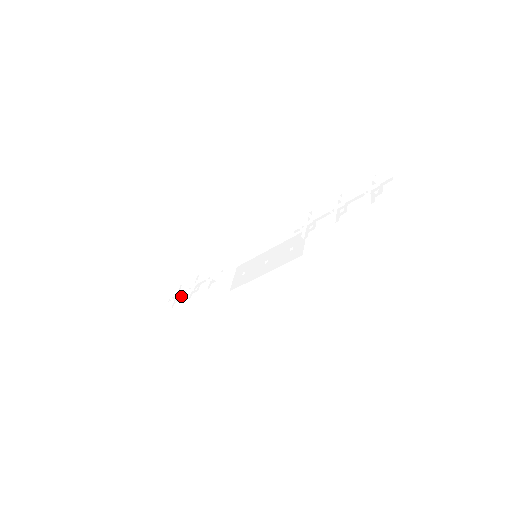
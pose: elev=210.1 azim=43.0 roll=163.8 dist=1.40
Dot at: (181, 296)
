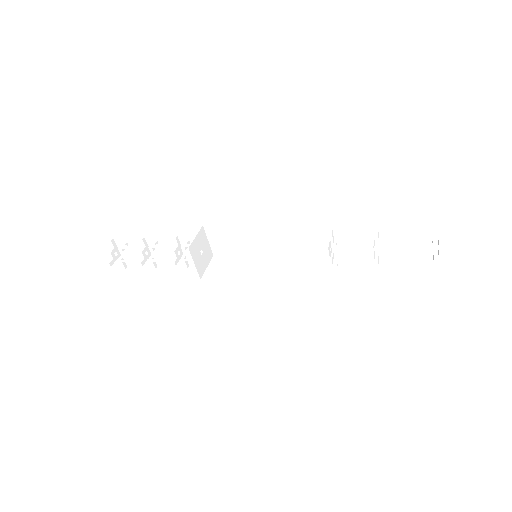
Dot at: (127, 258)
